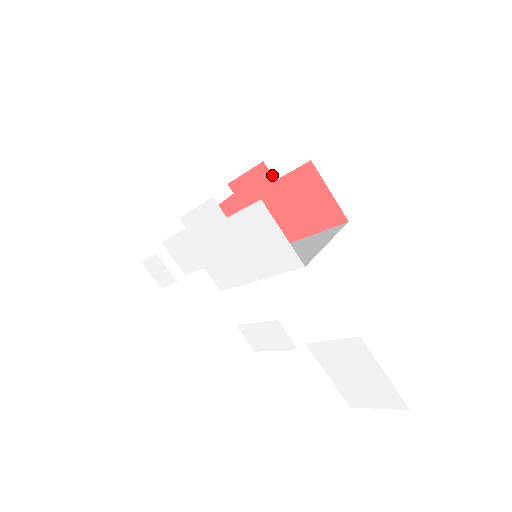
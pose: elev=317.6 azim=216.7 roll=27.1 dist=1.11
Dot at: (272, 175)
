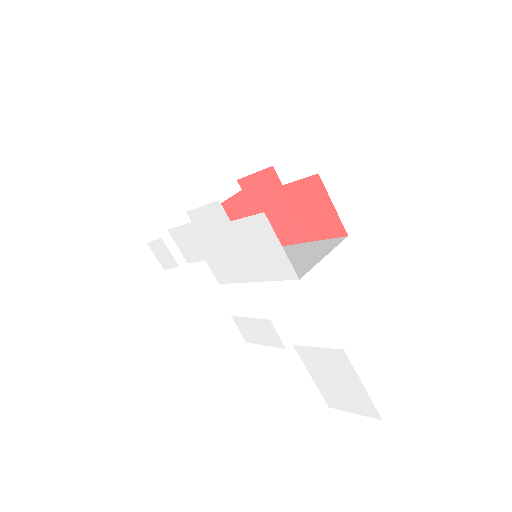
Dot at: occluded
